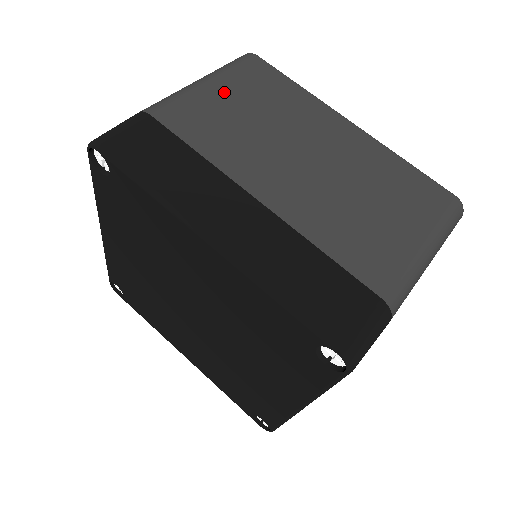
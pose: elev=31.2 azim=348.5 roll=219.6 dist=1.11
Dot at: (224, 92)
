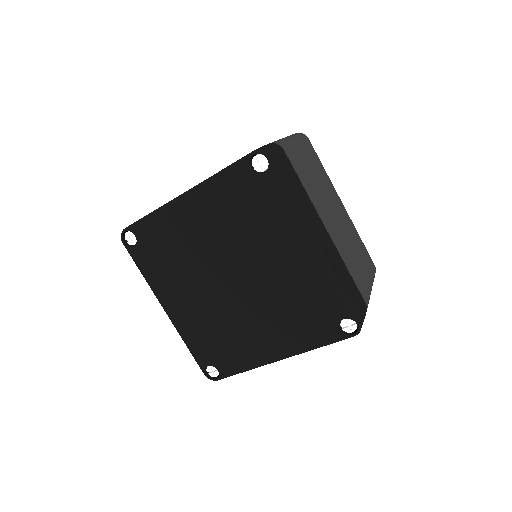
Dot at: (304, 154)
